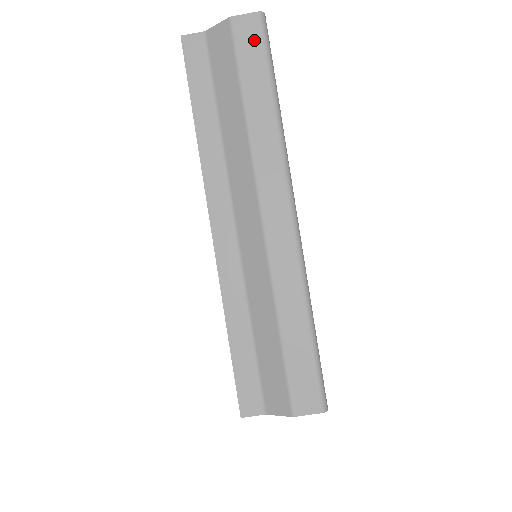
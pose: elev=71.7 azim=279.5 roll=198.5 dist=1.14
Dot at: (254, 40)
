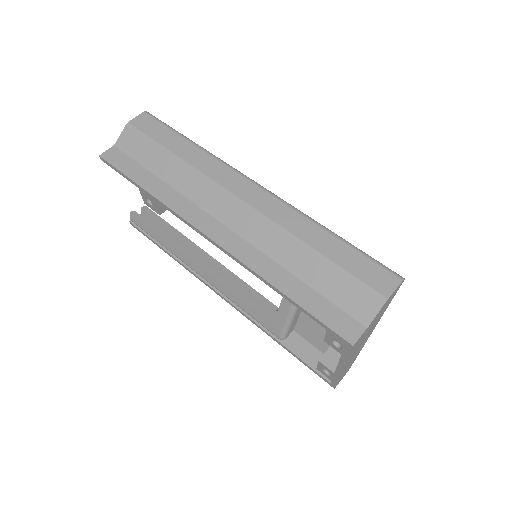
Dot at: (152, 124)
